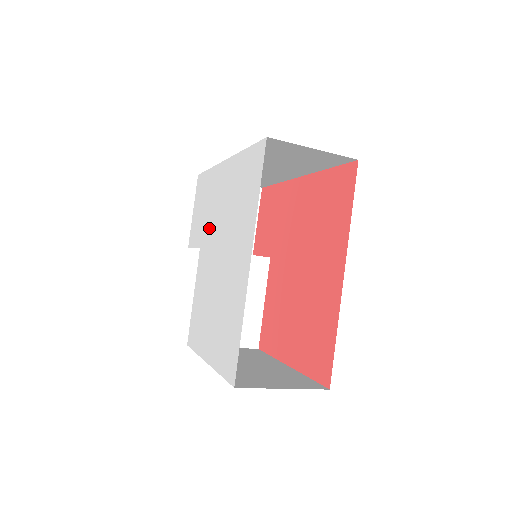
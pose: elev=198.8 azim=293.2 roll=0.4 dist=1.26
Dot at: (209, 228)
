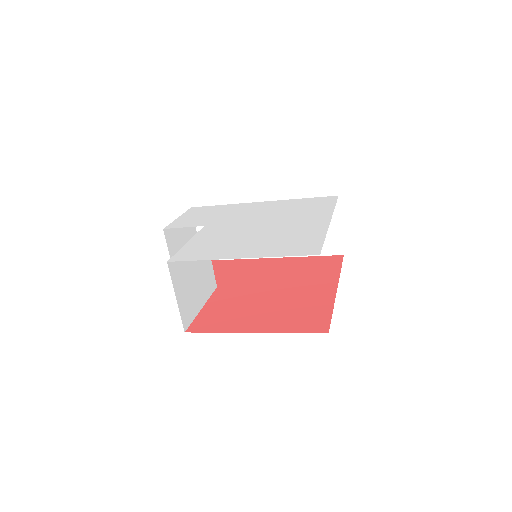
Dot at: (230, 219)
